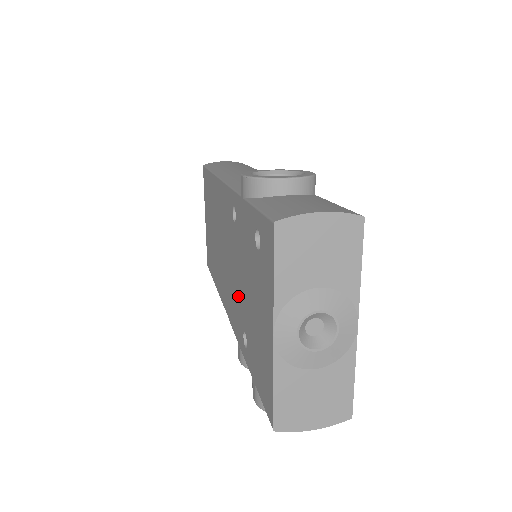
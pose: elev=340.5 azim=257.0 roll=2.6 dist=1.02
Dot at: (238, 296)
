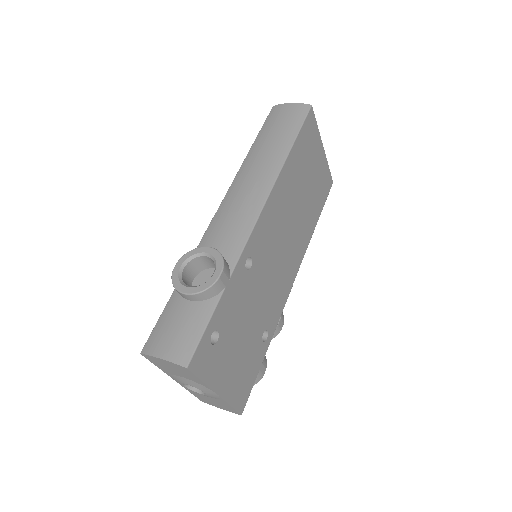
Dot at: occluded
